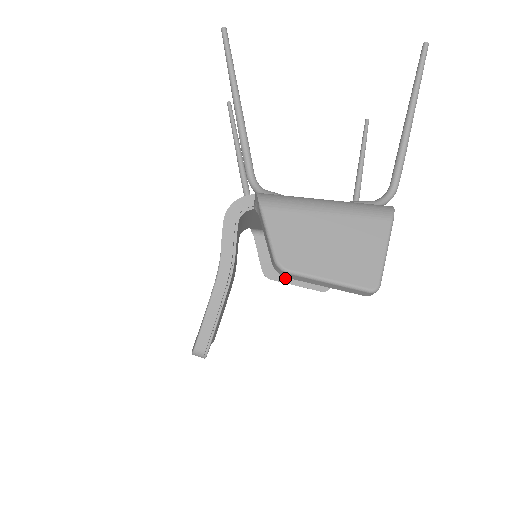
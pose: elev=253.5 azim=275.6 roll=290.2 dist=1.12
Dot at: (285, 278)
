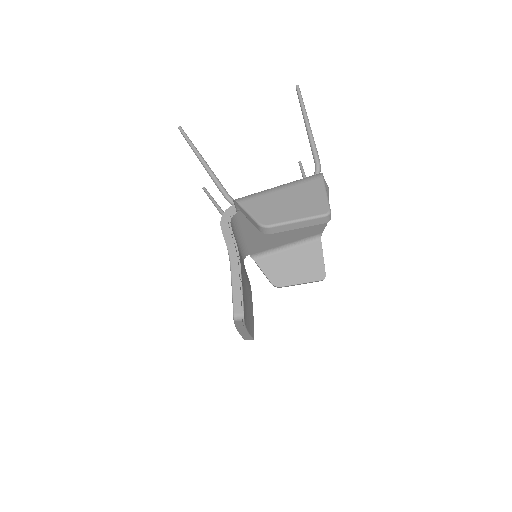
Dot at: (290, 282)
